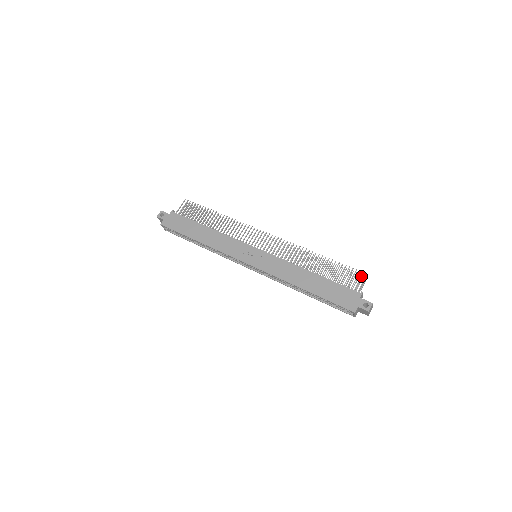
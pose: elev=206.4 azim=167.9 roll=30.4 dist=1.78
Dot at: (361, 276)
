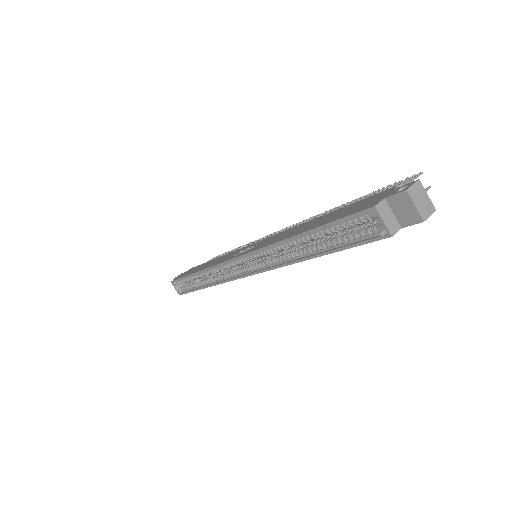
Dot at: (408, 179)
